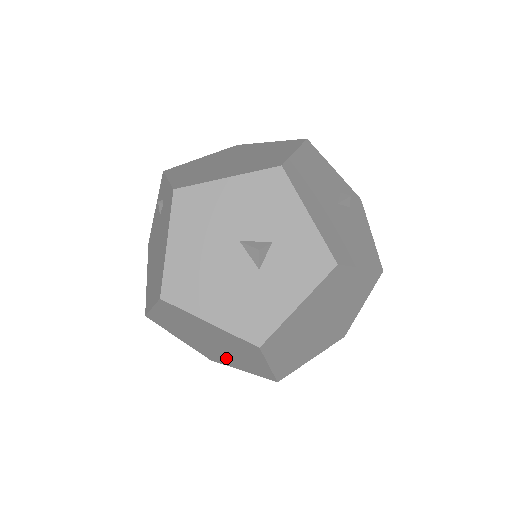
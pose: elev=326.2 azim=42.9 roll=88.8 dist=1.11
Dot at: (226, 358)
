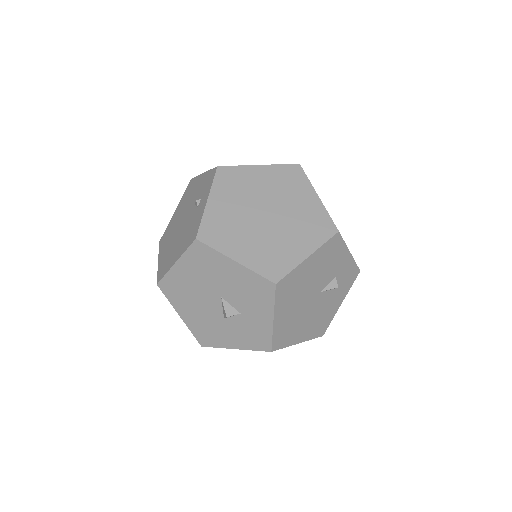
Dot at: occluded
